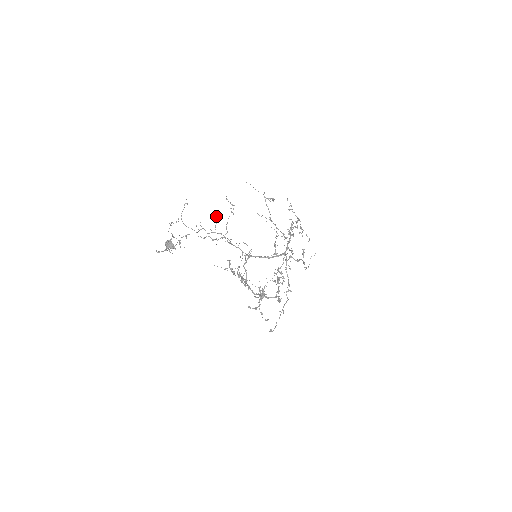
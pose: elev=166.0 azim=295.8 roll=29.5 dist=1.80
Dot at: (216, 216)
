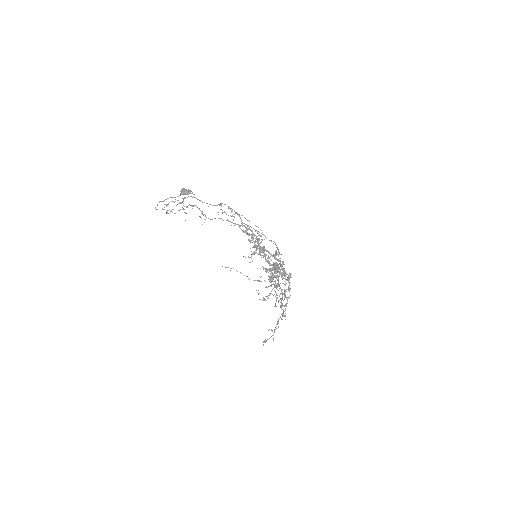
Dot at: occluded
